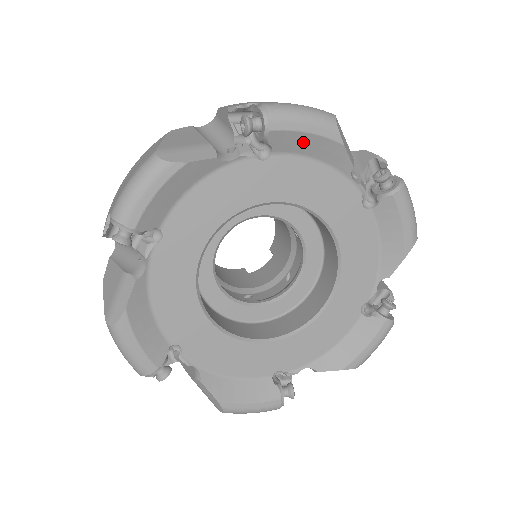
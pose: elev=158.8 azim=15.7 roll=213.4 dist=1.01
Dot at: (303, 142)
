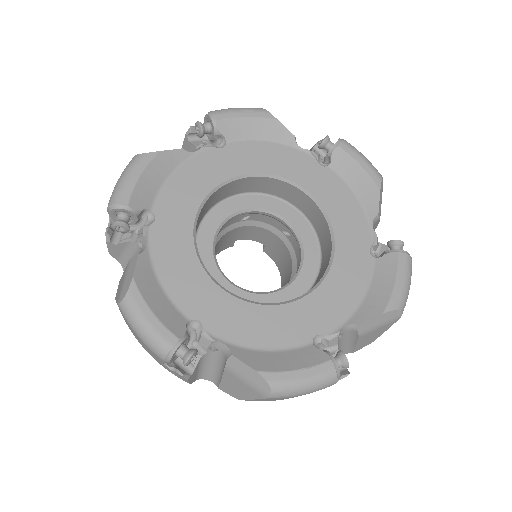
Dot at: (353, 172)
